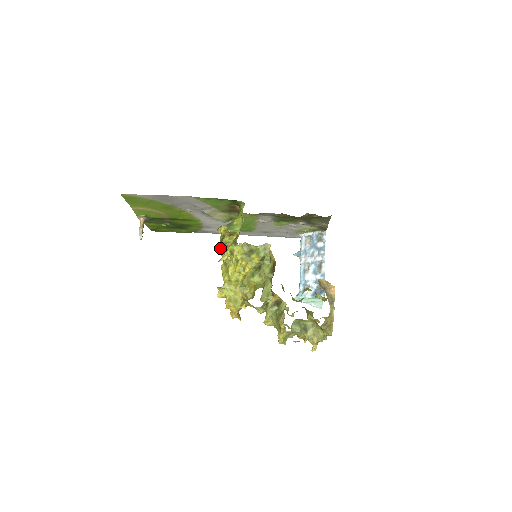
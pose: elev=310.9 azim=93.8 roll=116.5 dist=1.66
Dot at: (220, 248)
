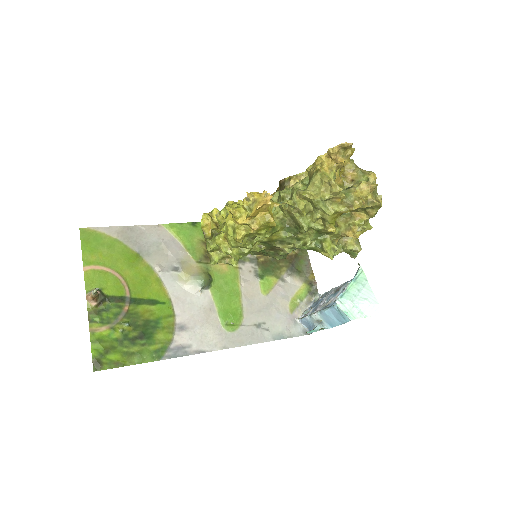
Dot at: (211, 239)
